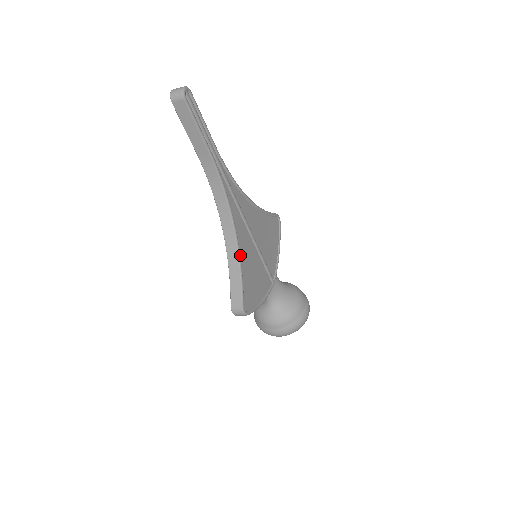
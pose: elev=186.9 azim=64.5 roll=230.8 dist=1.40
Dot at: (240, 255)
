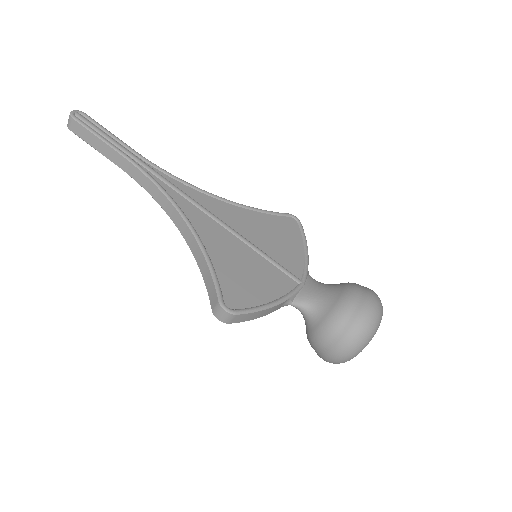
Dot at: (205, 247)
